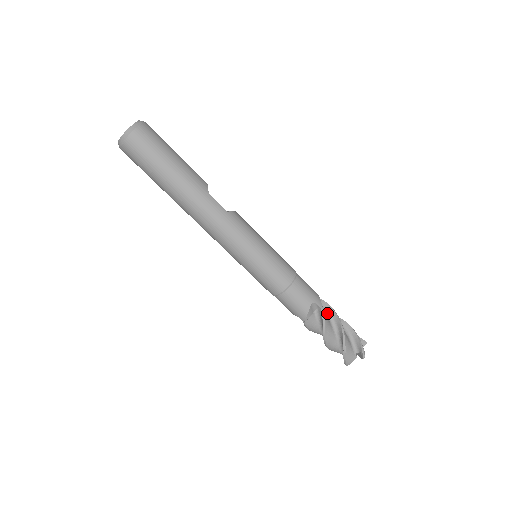
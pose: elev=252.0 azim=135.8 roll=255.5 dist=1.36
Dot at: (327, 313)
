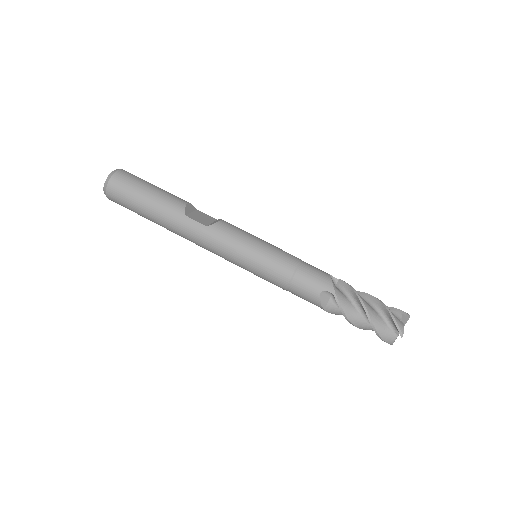
Dot at: (349, 295)
